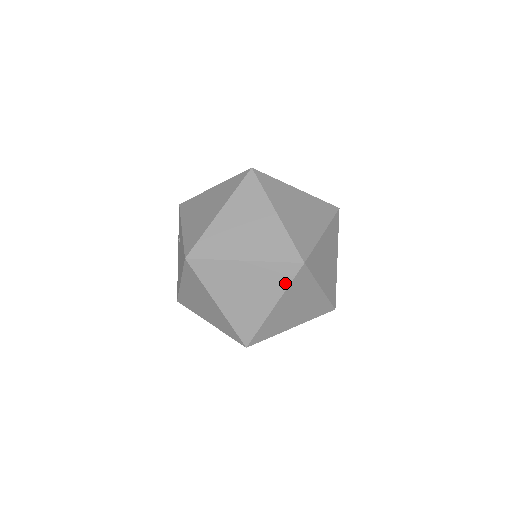
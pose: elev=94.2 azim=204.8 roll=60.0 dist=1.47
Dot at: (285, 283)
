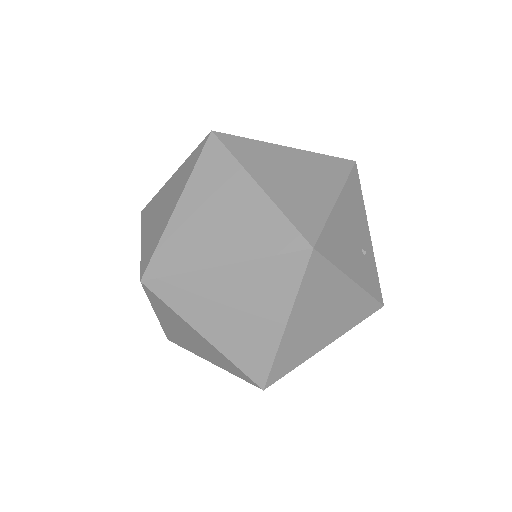
Dot at: occluded
